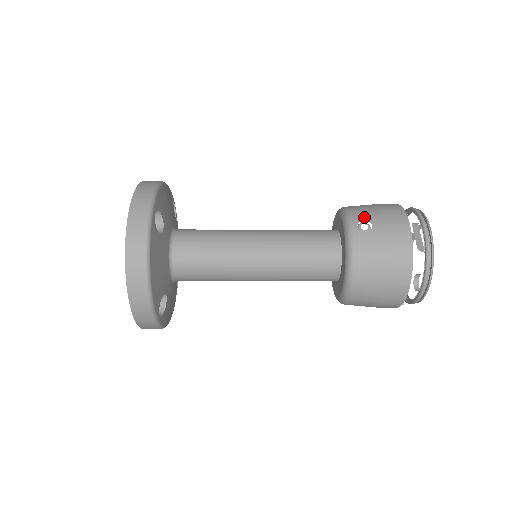
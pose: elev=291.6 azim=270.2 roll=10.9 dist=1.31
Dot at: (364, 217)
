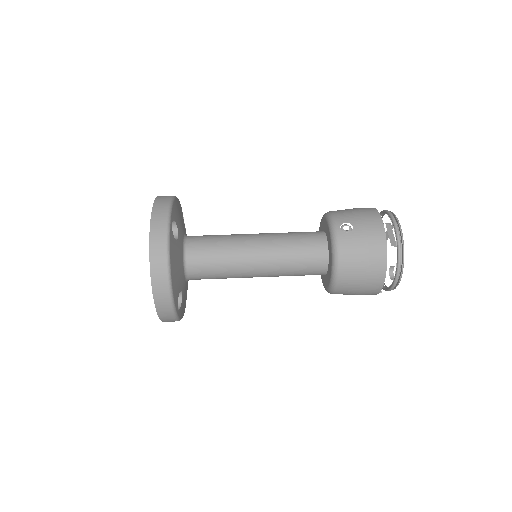
Dot at: (346, 220)
